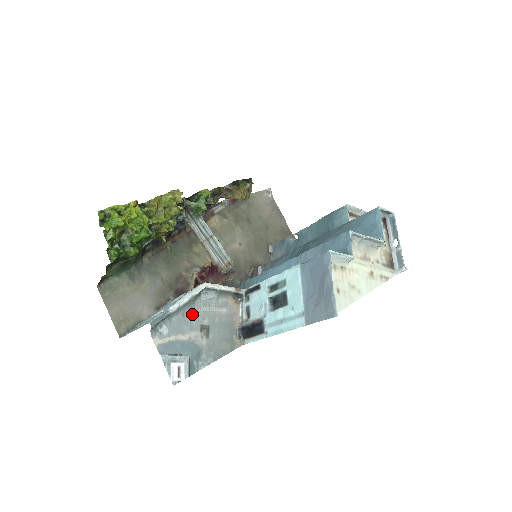
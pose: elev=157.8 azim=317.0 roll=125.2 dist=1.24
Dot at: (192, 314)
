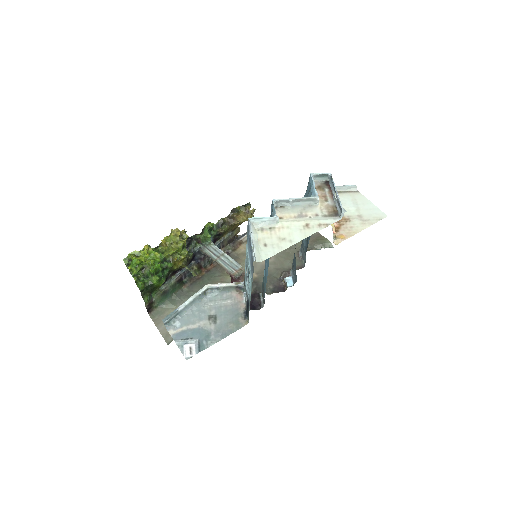
Dot at: (200, 309)
